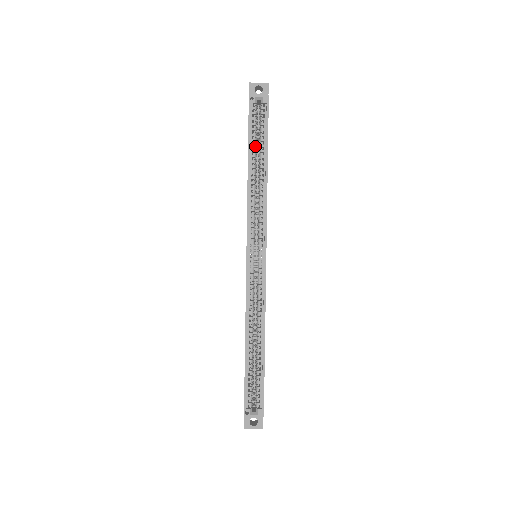
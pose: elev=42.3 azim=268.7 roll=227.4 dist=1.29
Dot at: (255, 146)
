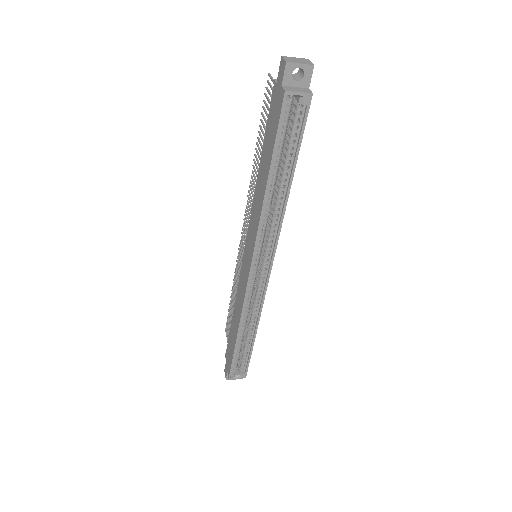
Dot at: (280, 158)
